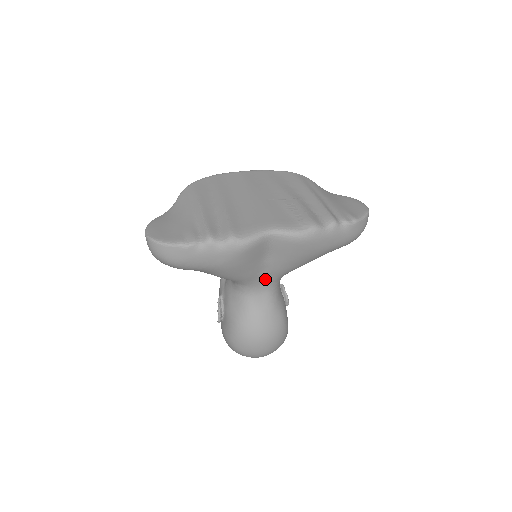
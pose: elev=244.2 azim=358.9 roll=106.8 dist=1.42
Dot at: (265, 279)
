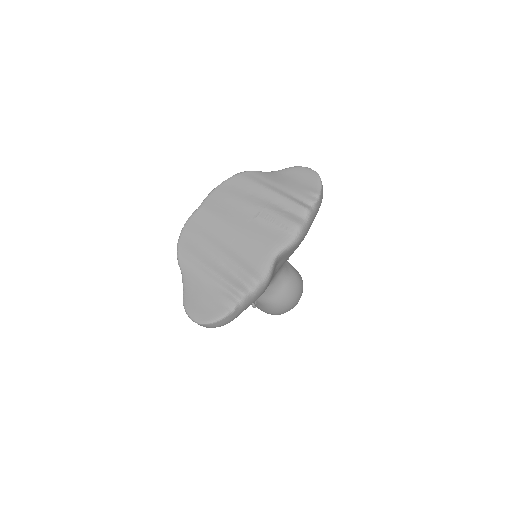
Dot at: (277, 271)
